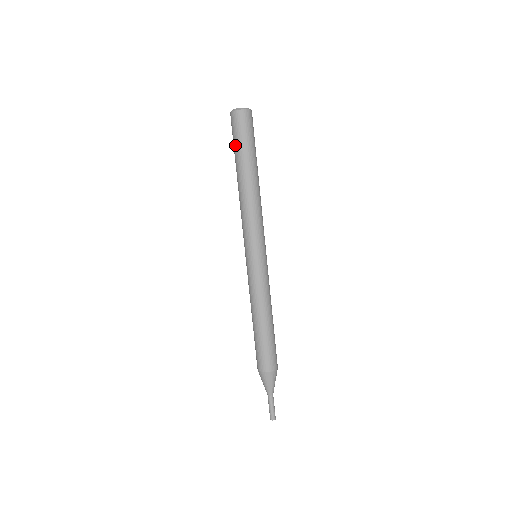
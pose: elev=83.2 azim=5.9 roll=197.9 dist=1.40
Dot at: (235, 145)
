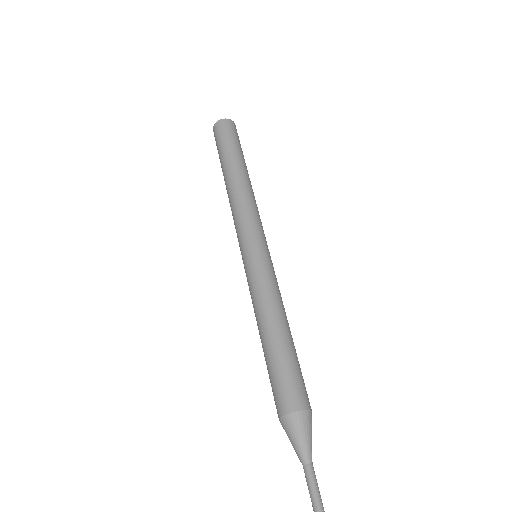
Dot at: occluded
